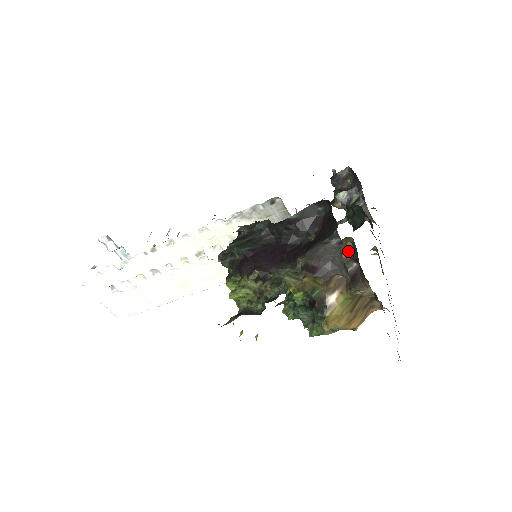
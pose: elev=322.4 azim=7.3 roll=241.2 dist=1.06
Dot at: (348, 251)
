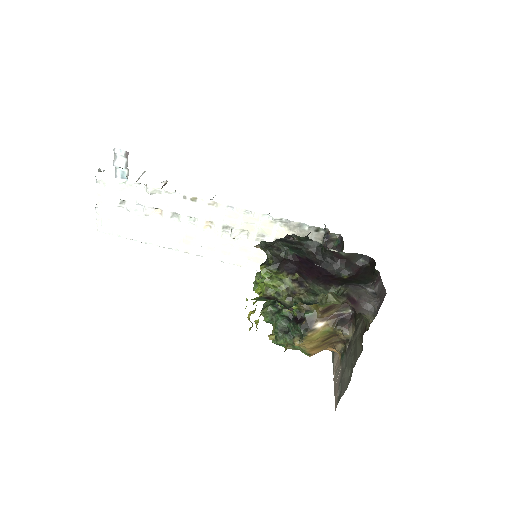
Dot at: occluded
